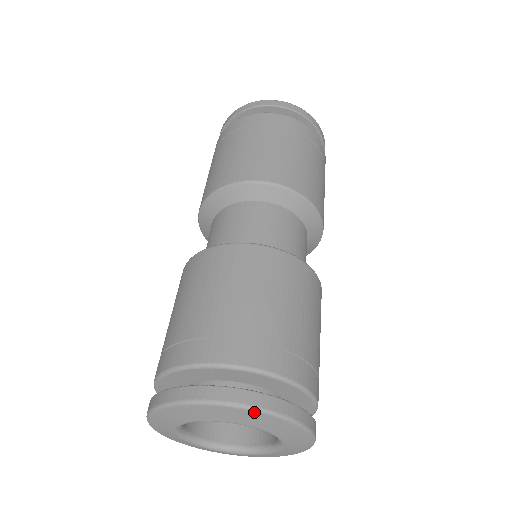
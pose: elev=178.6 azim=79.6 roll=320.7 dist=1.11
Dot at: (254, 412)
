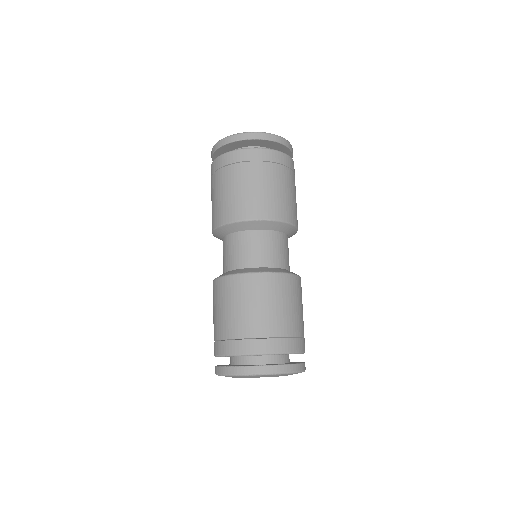
Dot at: (295, 373)
